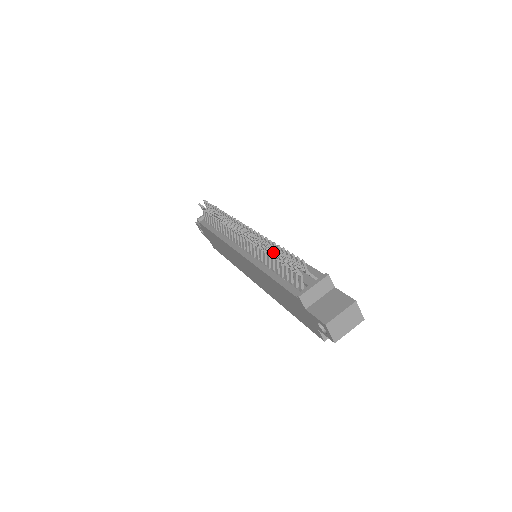
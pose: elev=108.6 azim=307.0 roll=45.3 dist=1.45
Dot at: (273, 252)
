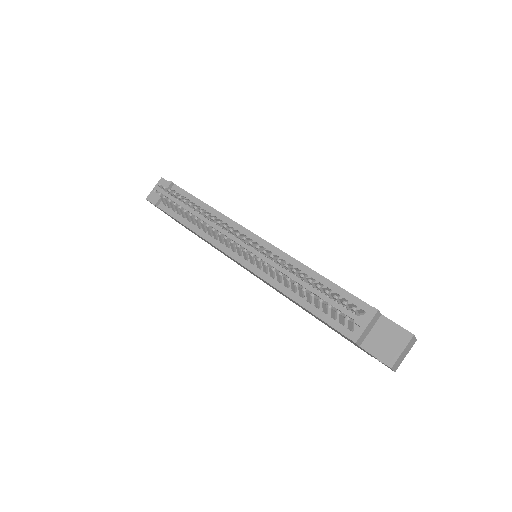
Dot at: (306, 290)
